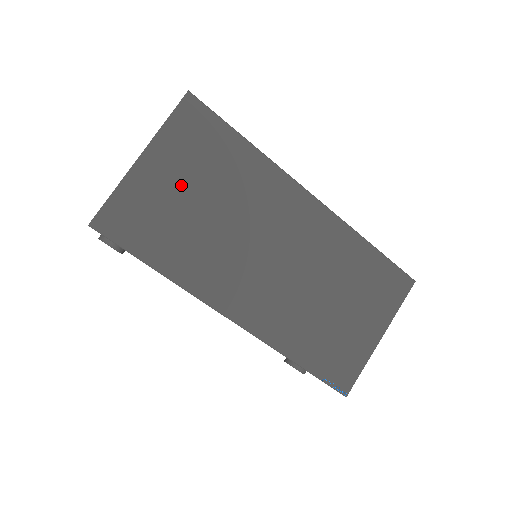
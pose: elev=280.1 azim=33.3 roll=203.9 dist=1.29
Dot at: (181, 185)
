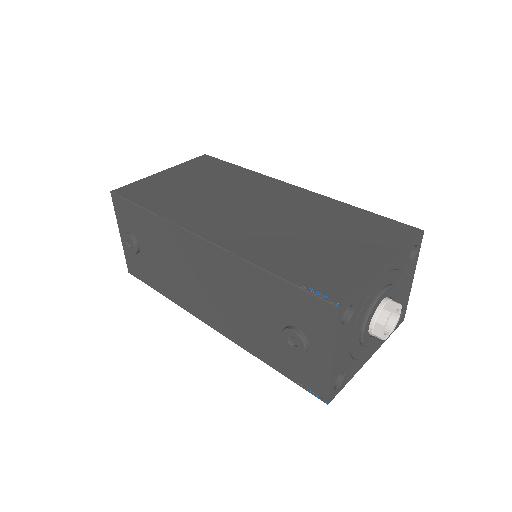
Dot at: (185, 180)
